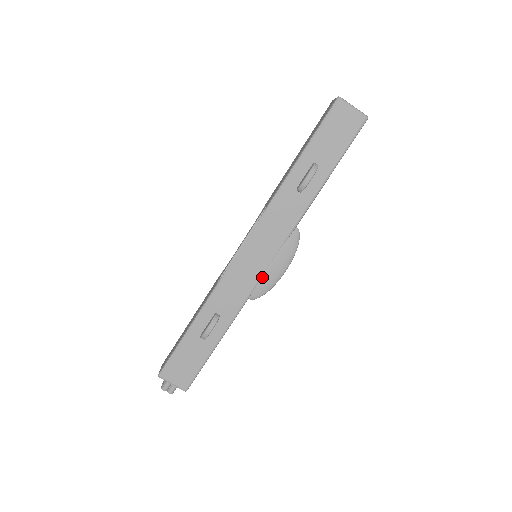
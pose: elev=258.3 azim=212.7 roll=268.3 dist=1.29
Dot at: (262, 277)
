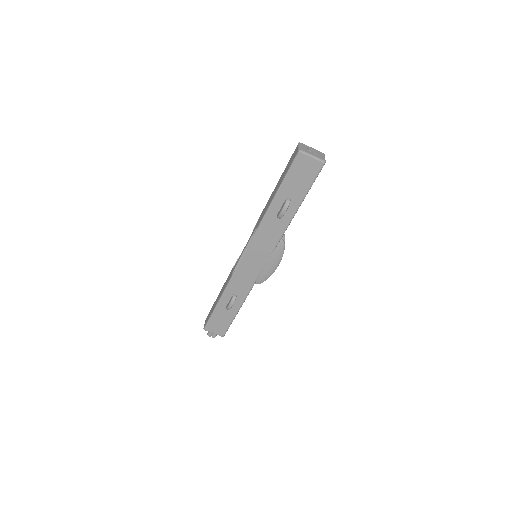
Dot at: (261, 272)
